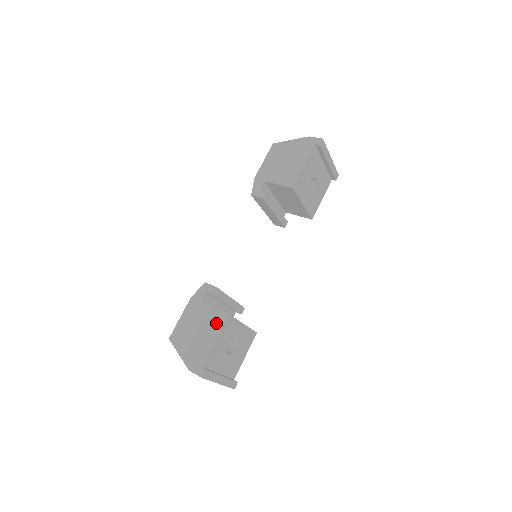
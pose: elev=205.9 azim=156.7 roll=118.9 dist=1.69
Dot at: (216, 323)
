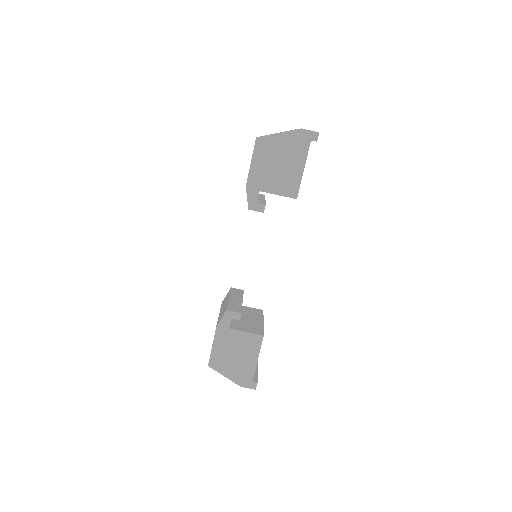
Dot at: (253, 345)
